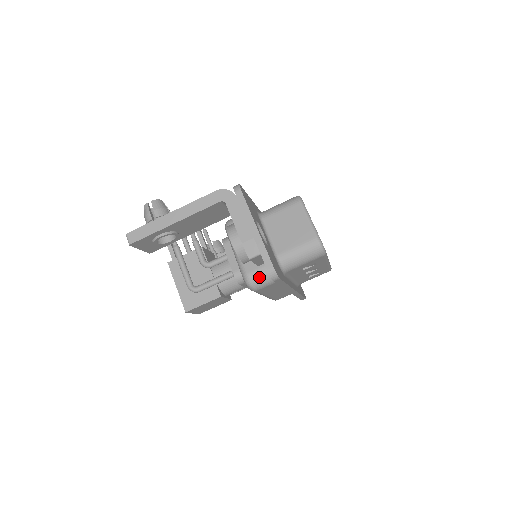
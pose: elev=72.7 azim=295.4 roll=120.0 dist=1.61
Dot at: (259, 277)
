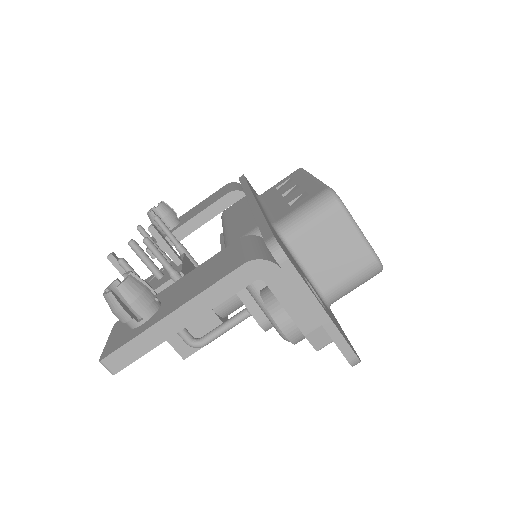
Dot at: occluded
